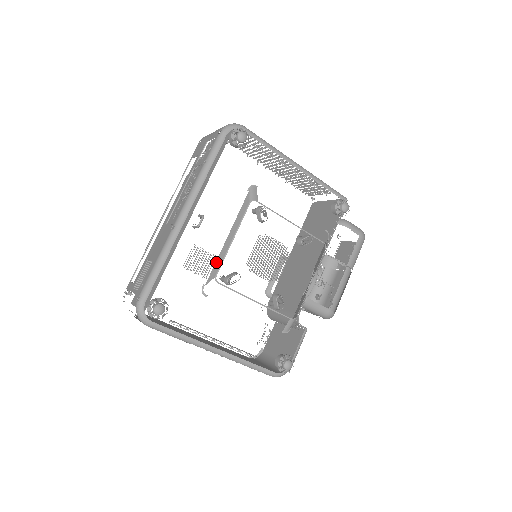
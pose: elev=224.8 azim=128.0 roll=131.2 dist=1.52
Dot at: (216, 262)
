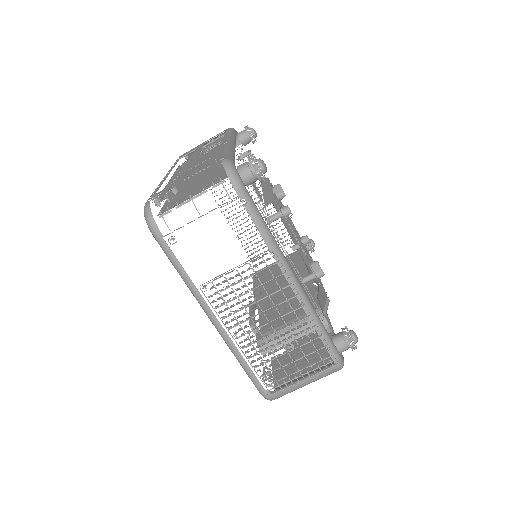
Dot at: (264, 196)
